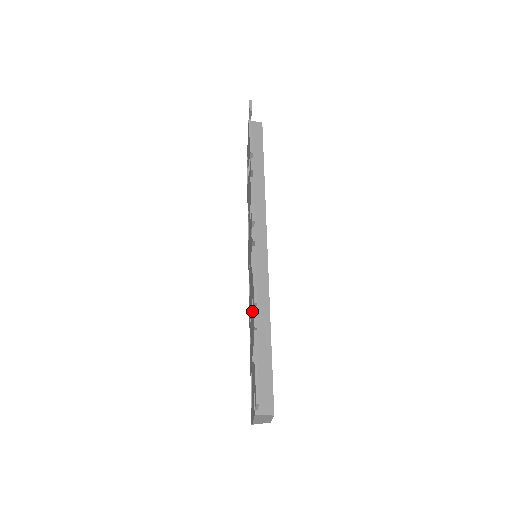
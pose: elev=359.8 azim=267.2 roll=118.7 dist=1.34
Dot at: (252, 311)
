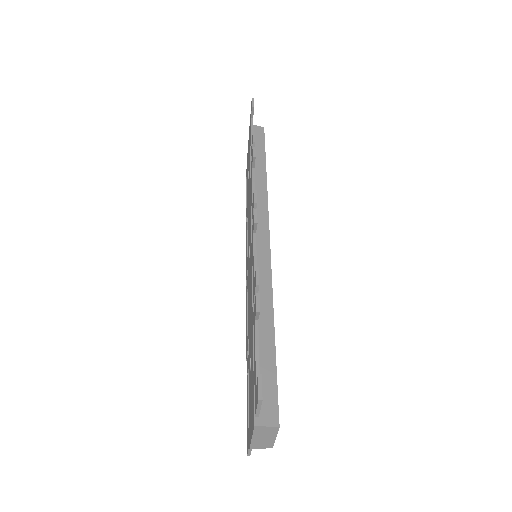
Dot at: (252, 305)
